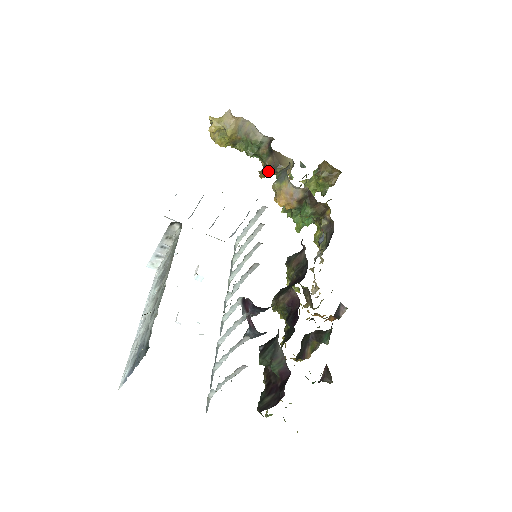
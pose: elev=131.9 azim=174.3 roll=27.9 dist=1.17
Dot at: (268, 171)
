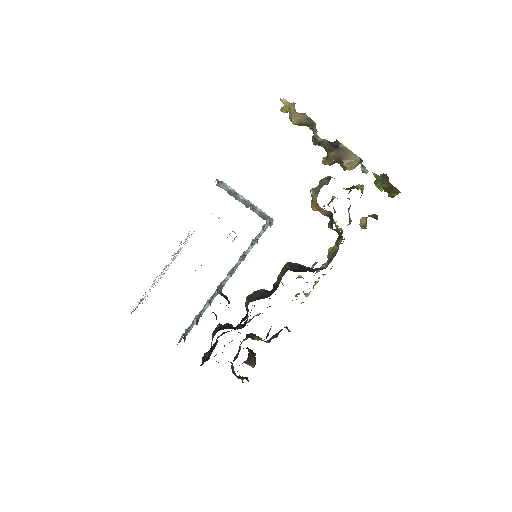
Dot at: (327, 164)
